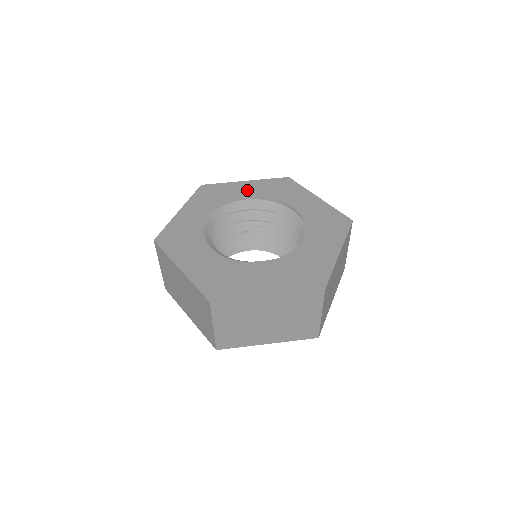
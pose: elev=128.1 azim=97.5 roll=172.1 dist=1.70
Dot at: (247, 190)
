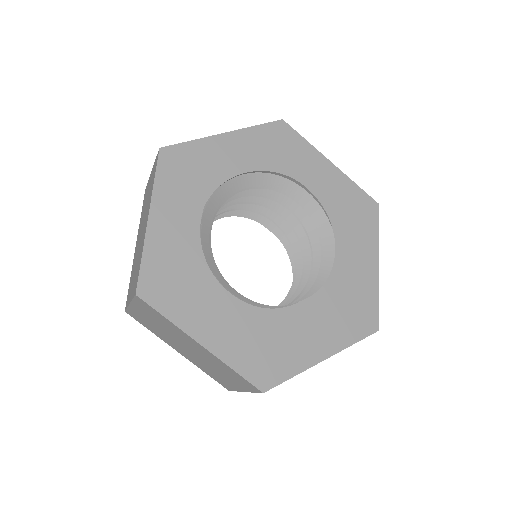
Dot at: (235, 155)
